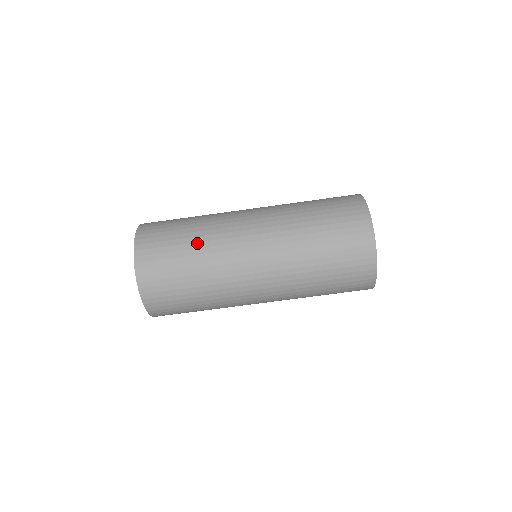
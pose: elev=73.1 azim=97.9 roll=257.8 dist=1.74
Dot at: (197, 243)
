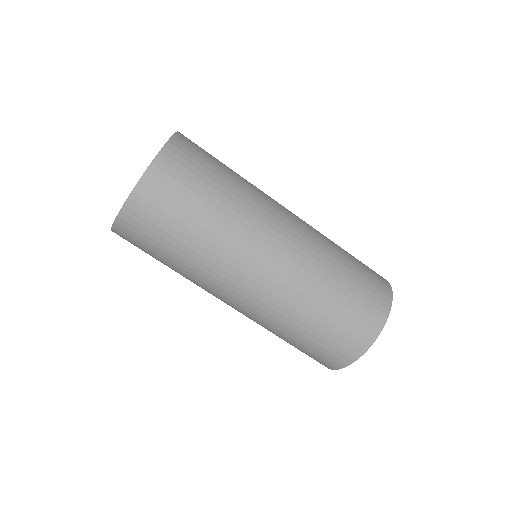
Dot at: (211, 225)
